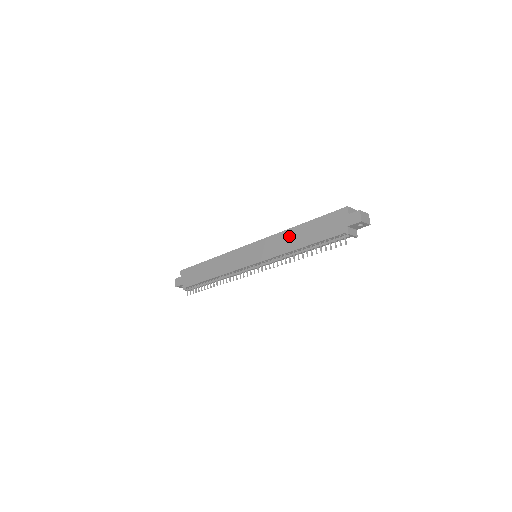
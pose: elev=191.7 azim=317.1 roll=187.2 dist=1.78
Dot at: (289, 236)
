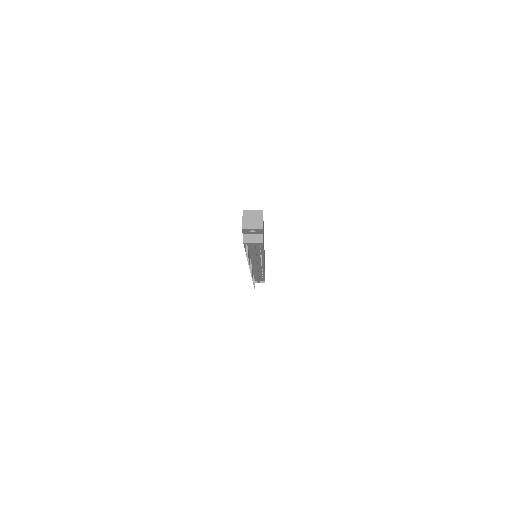
Dot at: occluded
